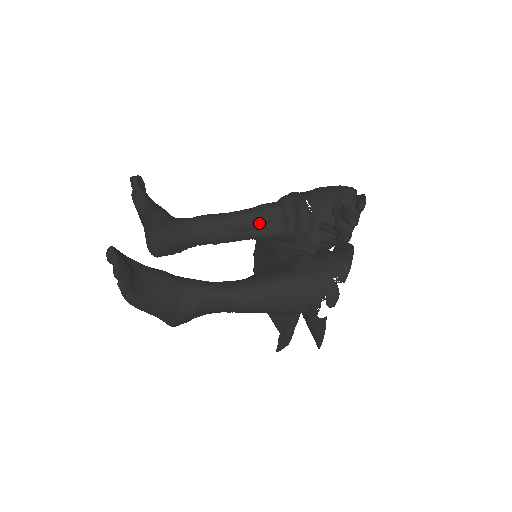
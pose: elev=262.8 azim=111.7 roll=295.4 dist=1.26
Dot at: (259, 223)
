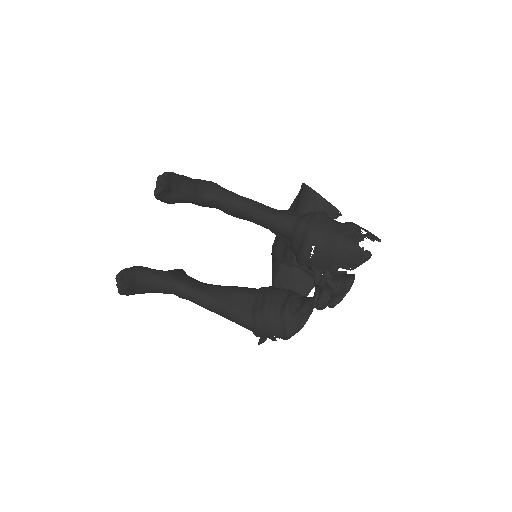
Dot at: (272, 230)
